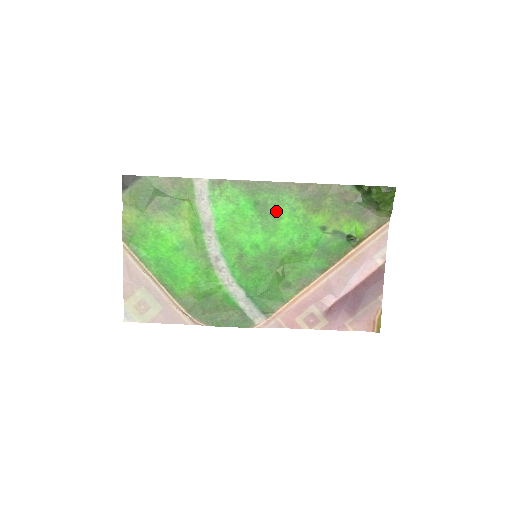
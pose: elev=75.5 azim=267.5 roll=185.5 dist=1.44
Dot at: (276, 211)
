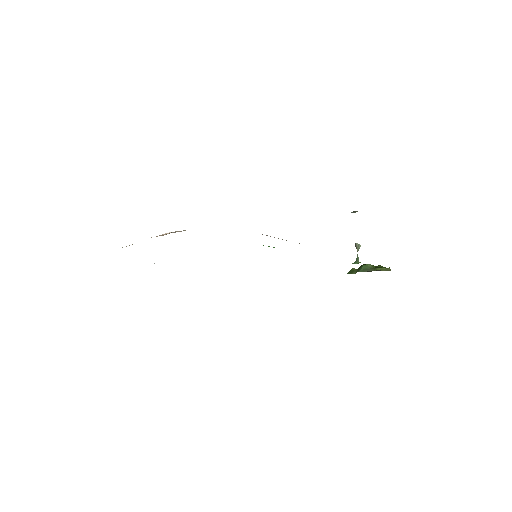
Dot at: occluded
